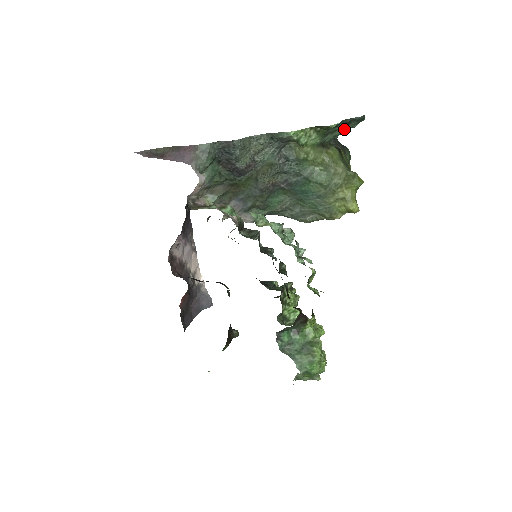
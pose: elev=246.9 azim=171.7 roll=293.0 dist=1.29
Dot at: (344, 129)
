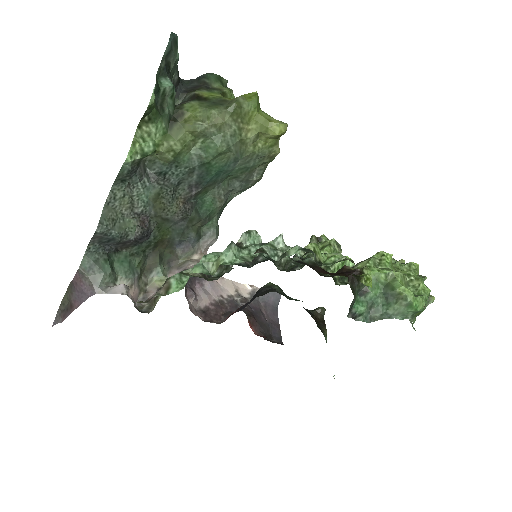
Dot at: (173, 73)
